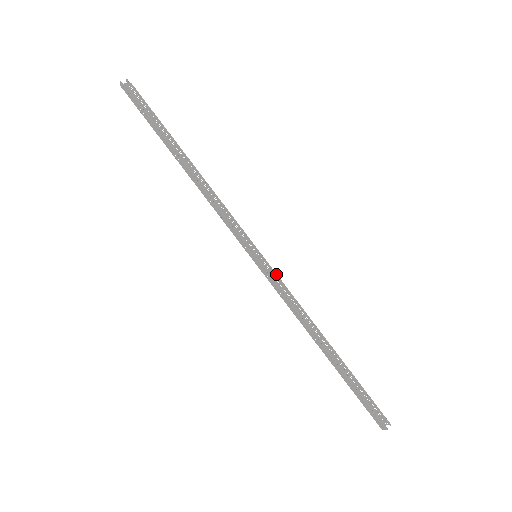
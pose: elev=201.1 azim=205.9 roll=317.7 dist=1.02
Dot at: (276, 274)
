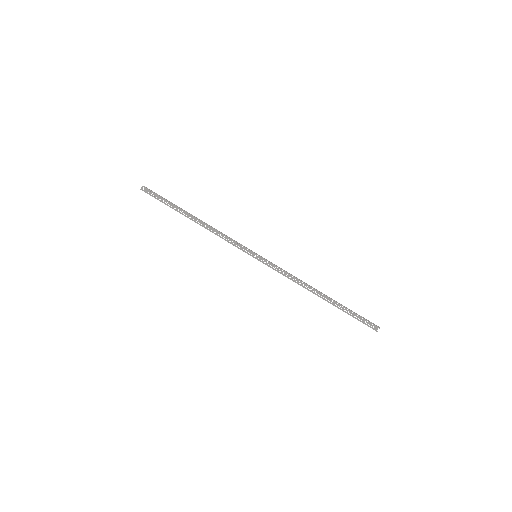
Dot at: (271, 263)
